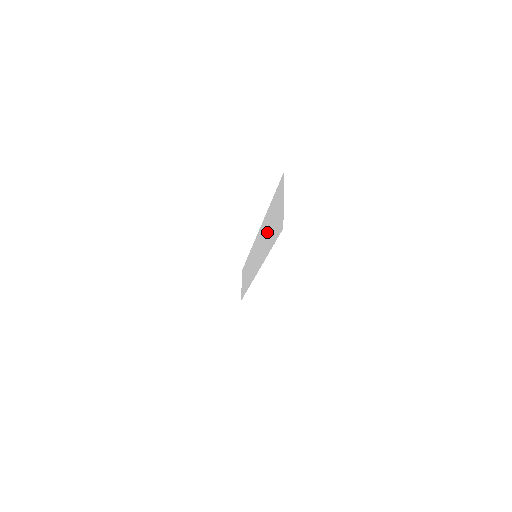
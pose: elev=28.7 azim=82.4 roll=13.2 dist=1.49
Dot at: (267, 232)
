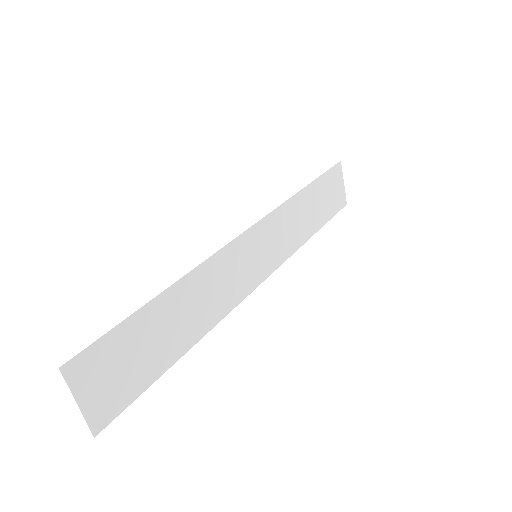
Dot at: (183, 316)
